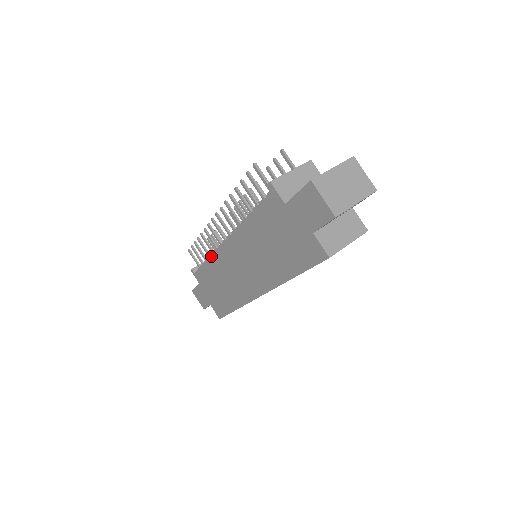
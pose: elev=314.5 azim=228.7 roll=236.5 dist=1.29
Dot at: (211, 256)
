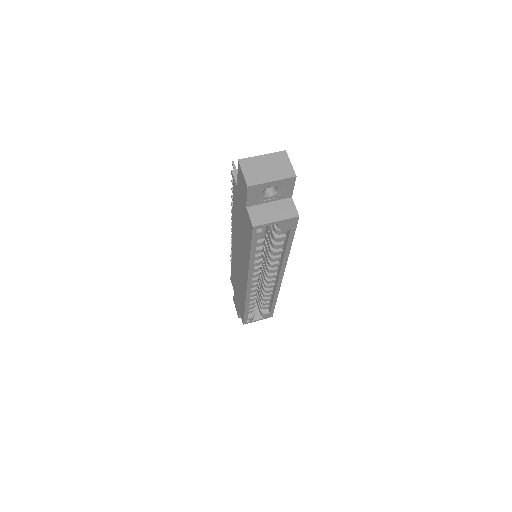
Dot at: occluded
